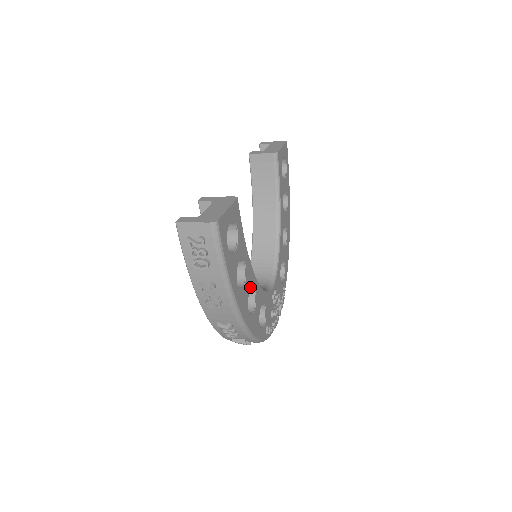
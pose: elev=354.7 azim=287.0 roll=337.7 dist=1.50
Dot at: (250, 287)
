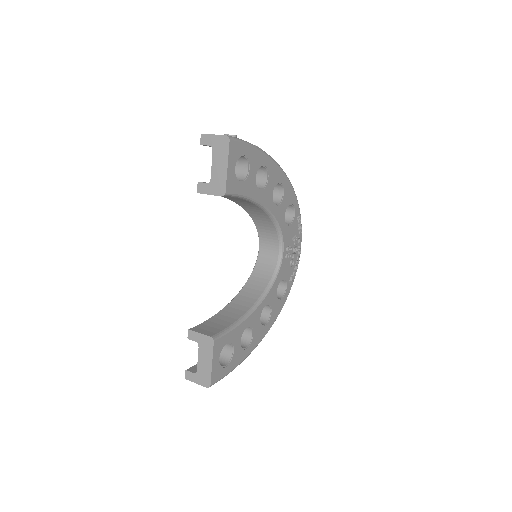
Dot at: (259, 318)
